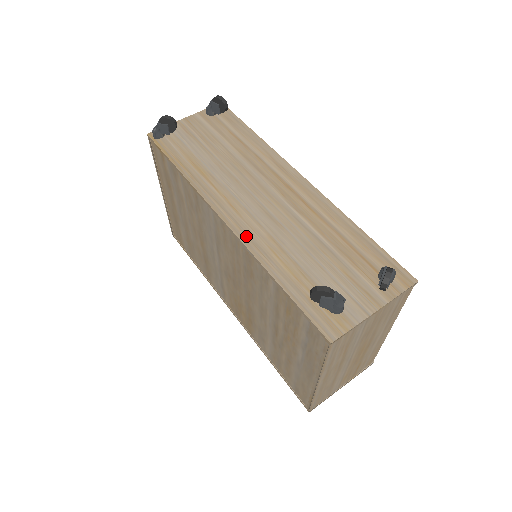
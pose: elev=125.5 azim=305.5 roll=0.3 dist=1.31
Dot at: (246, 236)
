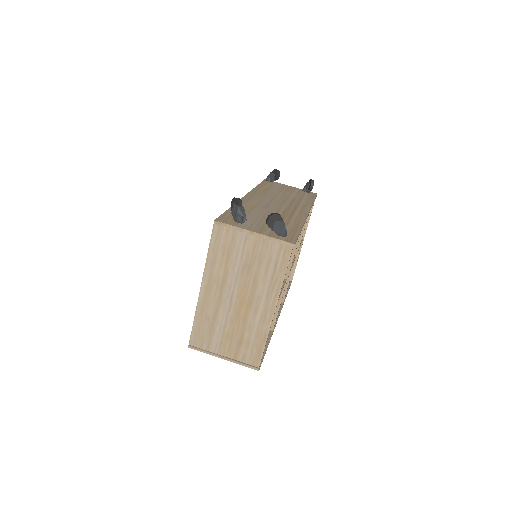
Dot at: (245, 200)
